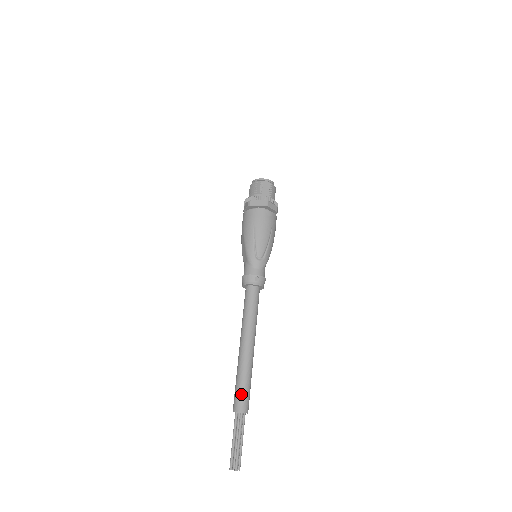
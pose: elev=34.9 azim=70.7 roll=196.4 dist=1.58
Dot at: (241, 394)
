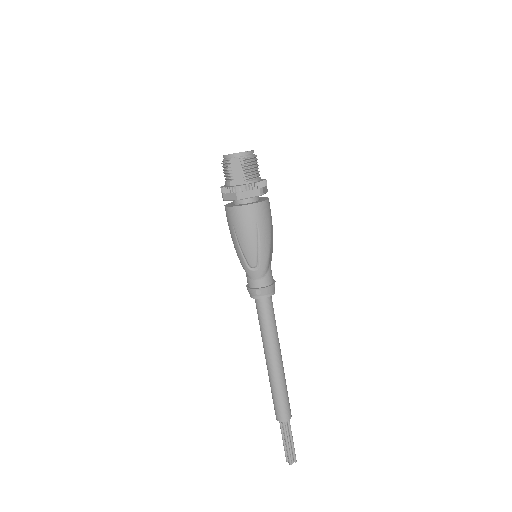
Dot at: (276, 406)
